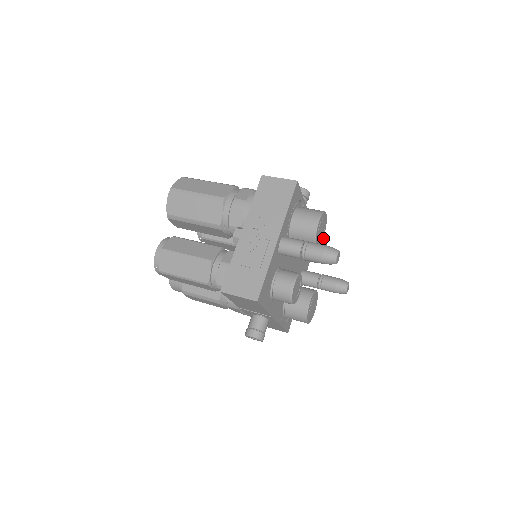
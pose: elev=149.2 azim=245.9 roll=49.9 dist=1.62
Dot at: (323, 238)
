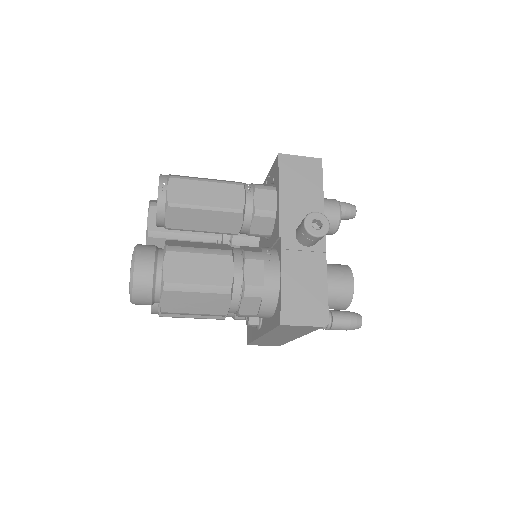
Dot at: occluded
